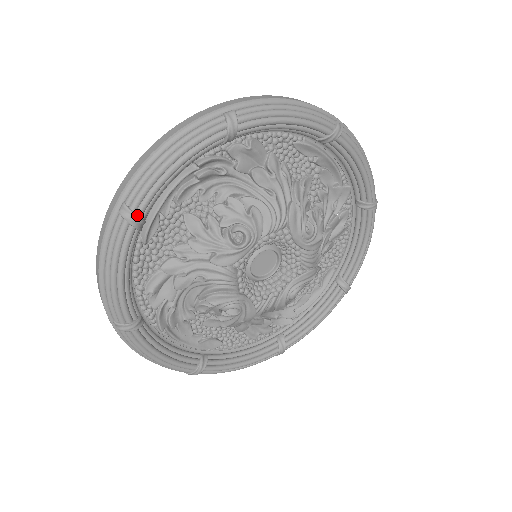
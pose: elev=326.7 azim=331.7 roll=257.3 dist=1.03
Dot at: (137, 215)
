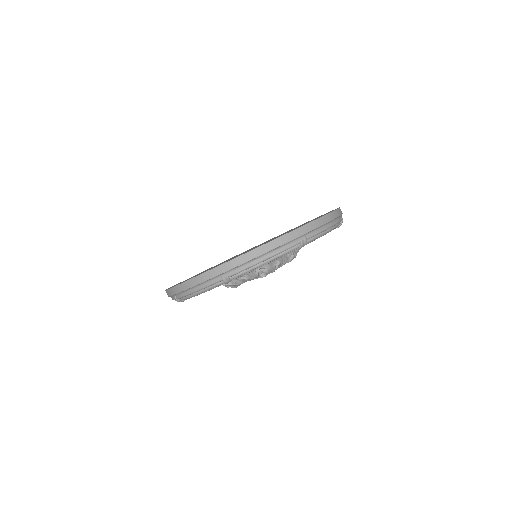
Dot at: occluded
